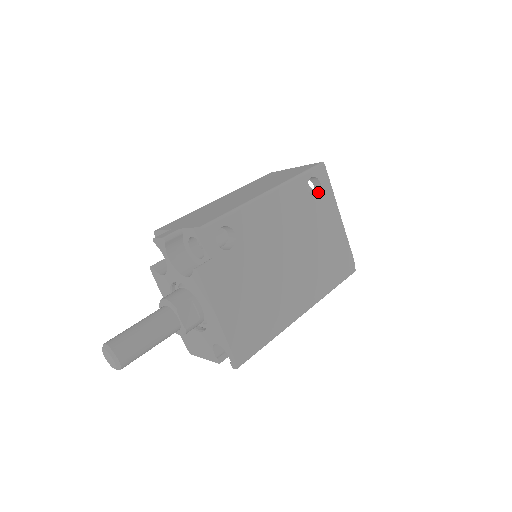
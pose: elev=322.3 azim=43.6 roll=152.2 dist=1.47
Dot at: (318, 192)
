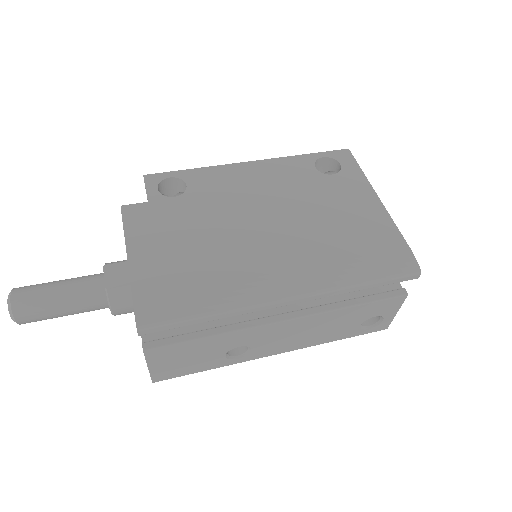
Dot at: (338, 174)
